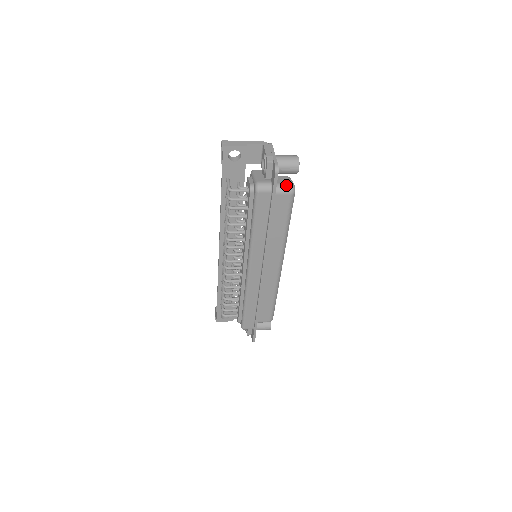
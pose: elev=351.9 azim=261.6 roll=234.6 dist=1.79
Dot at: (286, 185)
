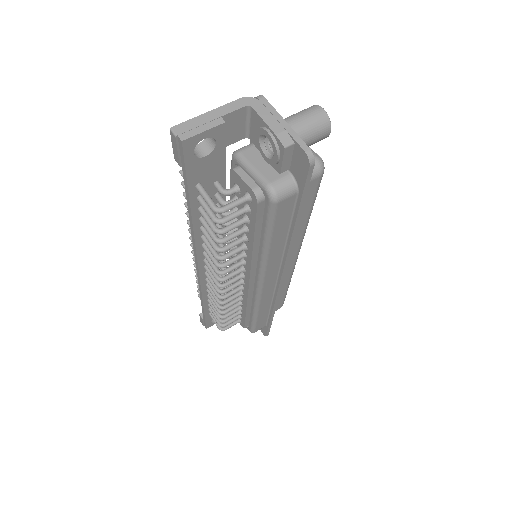
Dot at: occluded
